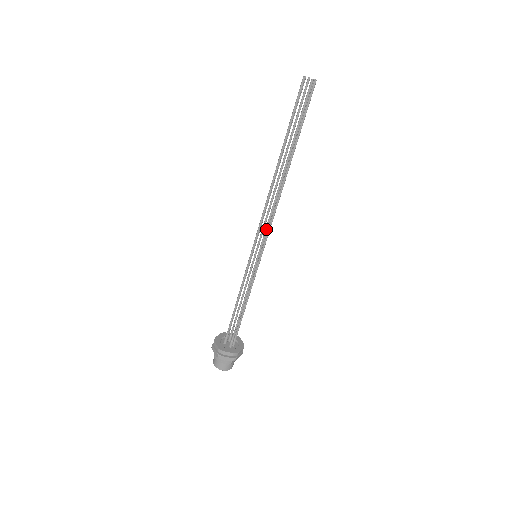
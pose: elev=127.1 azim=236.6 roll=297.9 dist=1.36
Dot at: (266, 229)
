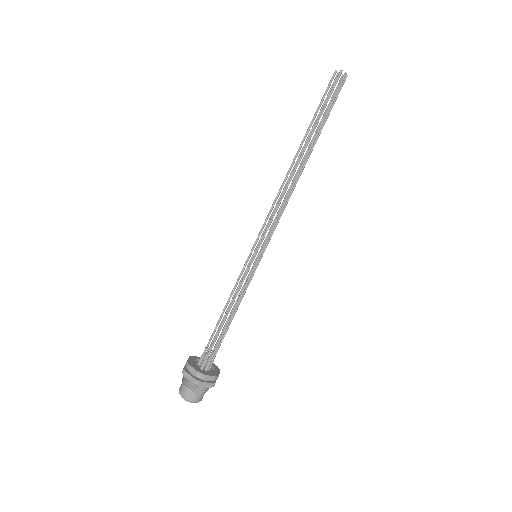
Dot at: (270, 221)
